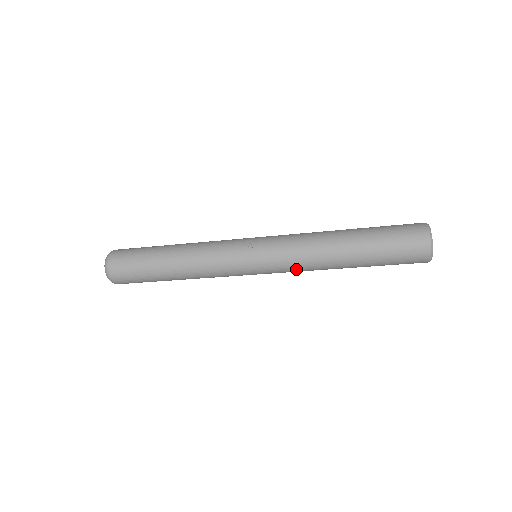
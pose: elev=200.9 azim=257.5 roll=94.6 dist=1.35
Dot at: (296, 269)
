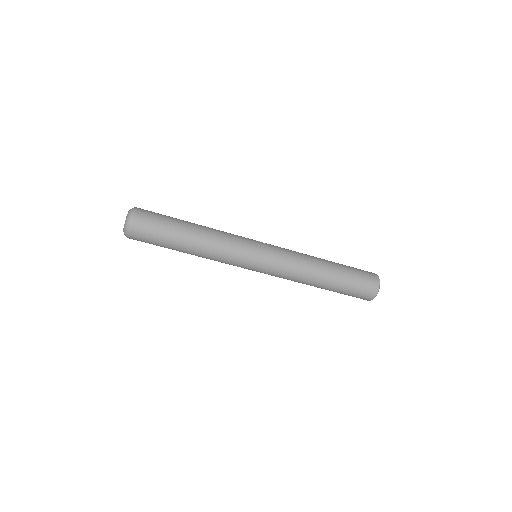
Dot at: (290, 266)
